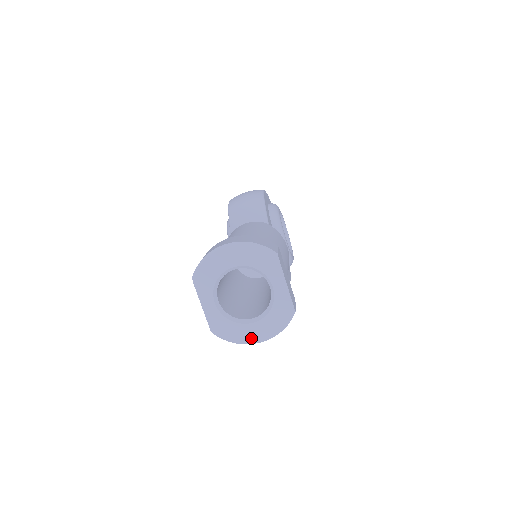
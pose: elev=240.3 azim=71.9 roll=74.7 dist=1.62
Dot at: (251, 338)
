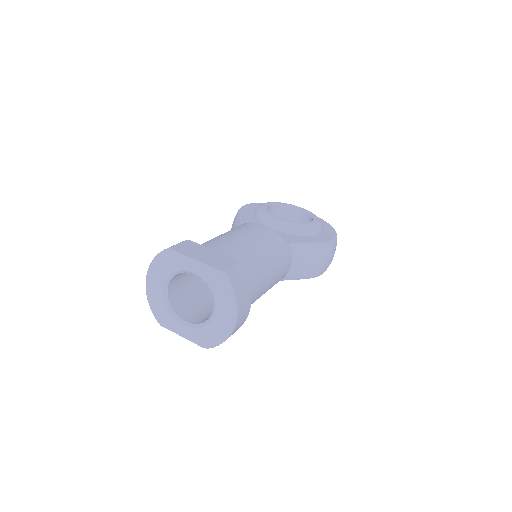
Dot at: (226, 325)
